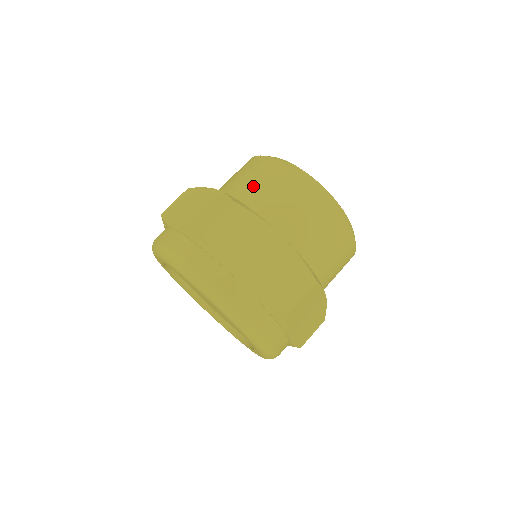
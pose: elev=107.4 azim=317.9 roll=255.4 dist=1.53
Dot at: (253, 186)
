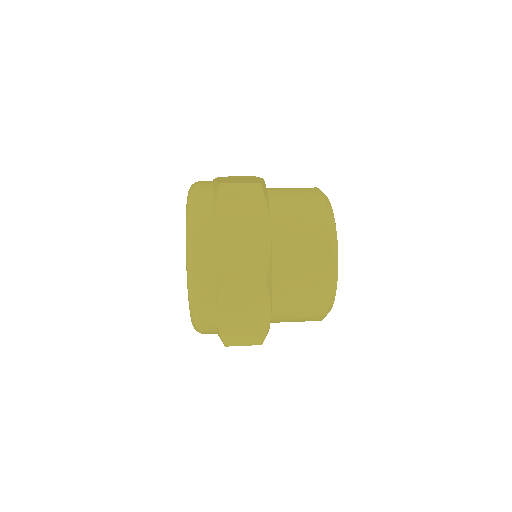
Dot at: occluded
